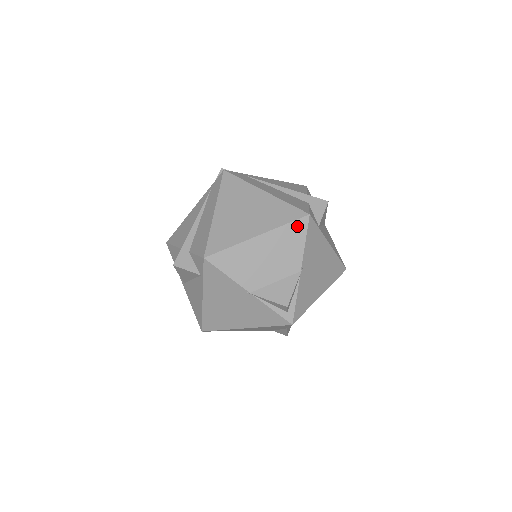
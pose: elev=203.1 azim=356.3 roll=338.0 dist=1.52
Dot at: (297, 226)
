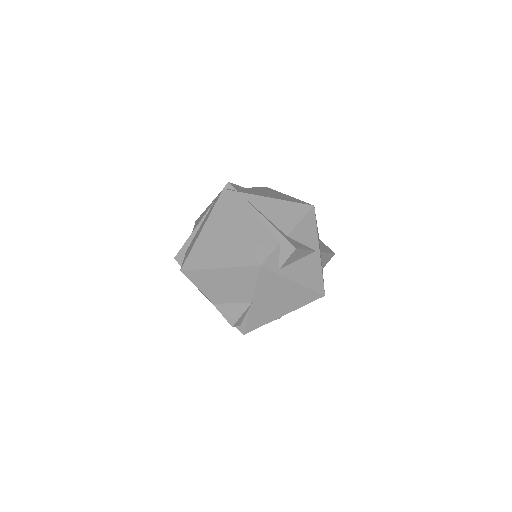
Dot at: (249, 271)
